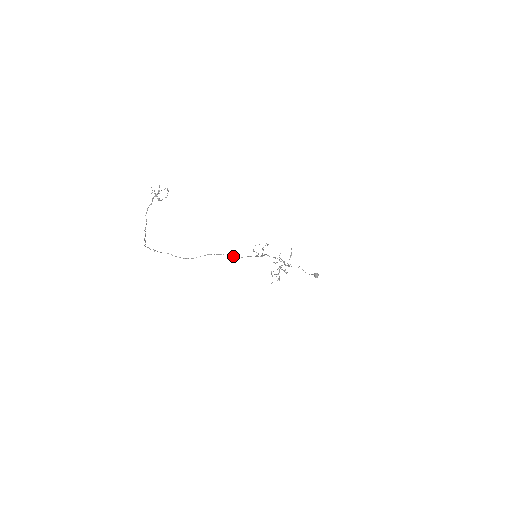
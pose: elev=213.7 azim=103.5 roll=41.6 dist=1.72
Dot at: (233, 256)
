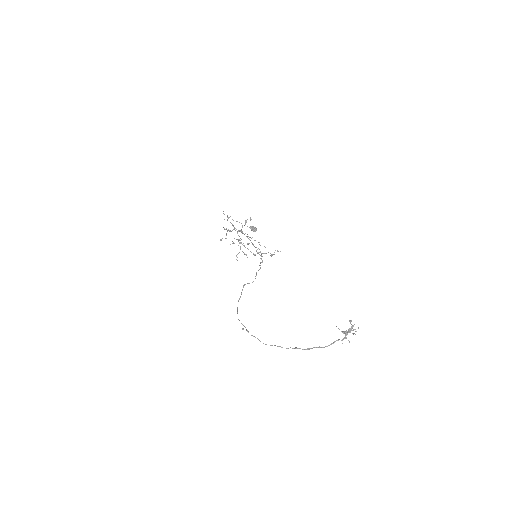
Dot at: (256, 274)
